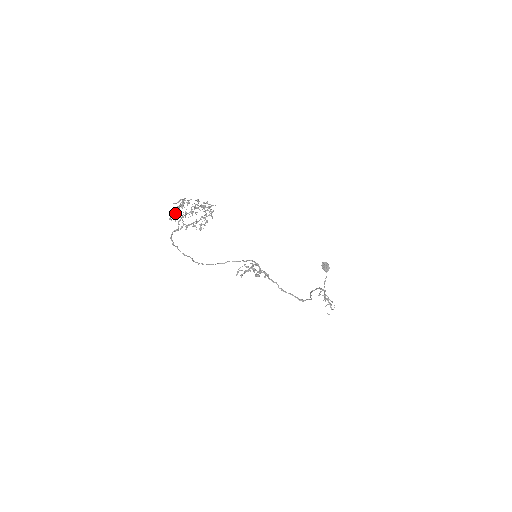
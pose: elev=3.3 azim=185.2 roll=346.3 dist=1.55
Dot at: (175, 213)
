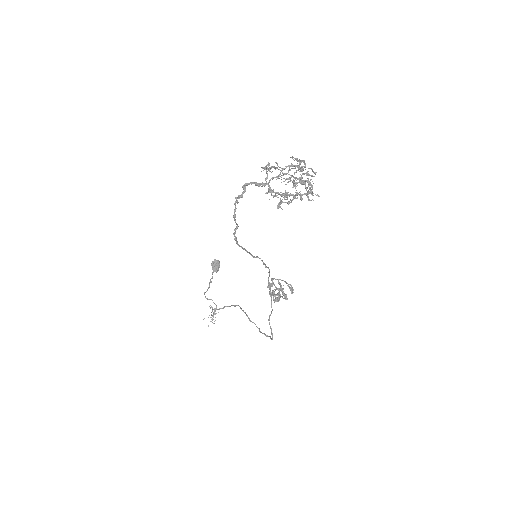
Dot at: occluded
